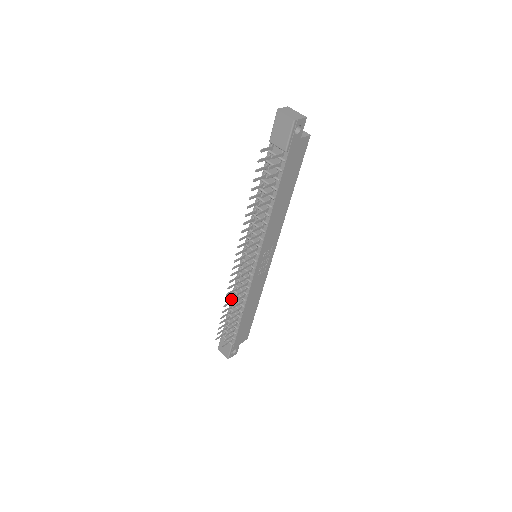
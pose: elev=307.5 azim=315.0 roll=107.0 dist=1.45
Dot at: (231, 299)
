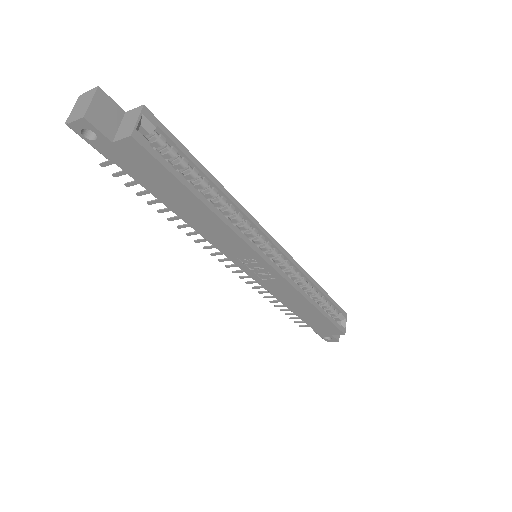
Dot at: occluded
